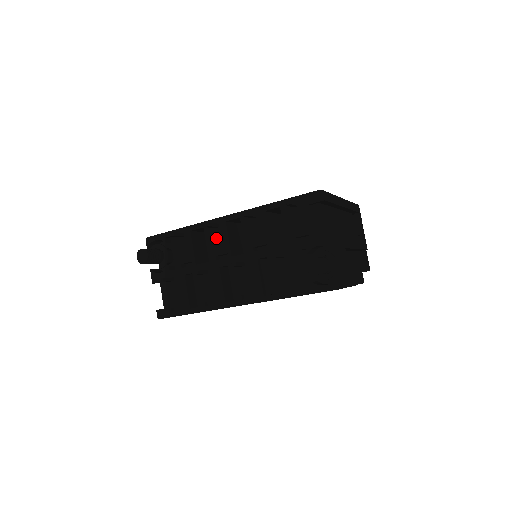
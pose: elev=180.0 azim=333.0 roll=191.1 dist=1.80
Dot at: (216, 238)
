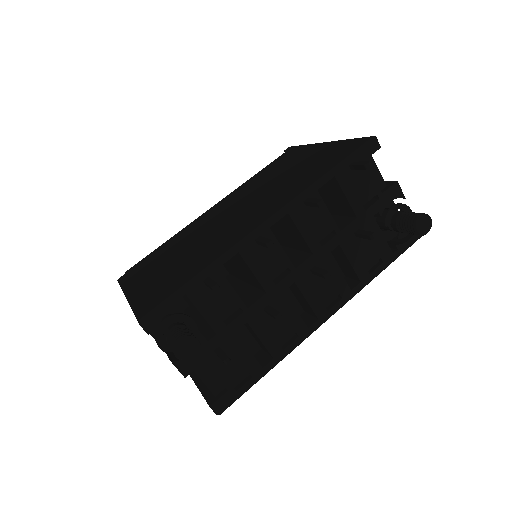
Dot at: (264, 257)
